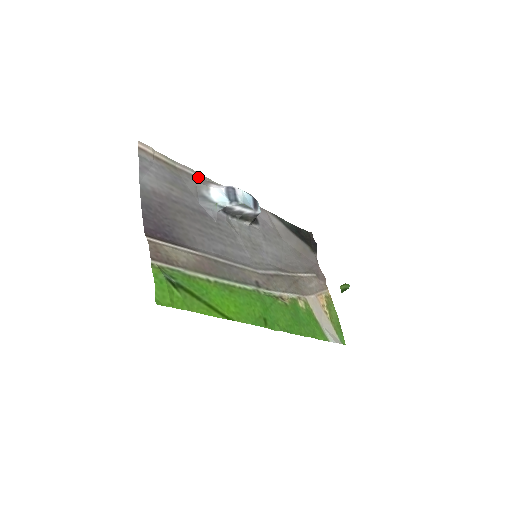
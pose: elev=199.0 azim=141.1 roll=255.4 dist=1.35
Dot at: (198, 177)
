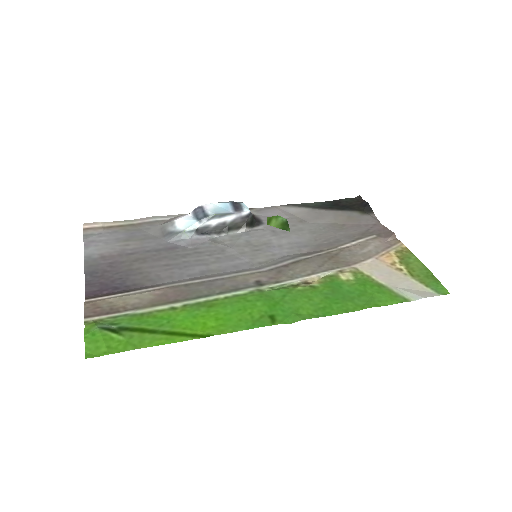
Dot at: (164, 219)
